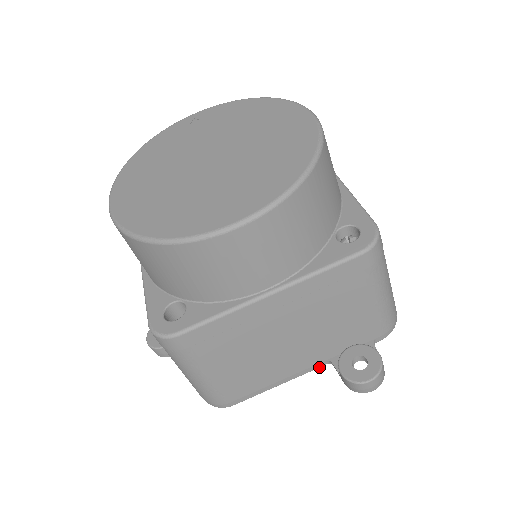
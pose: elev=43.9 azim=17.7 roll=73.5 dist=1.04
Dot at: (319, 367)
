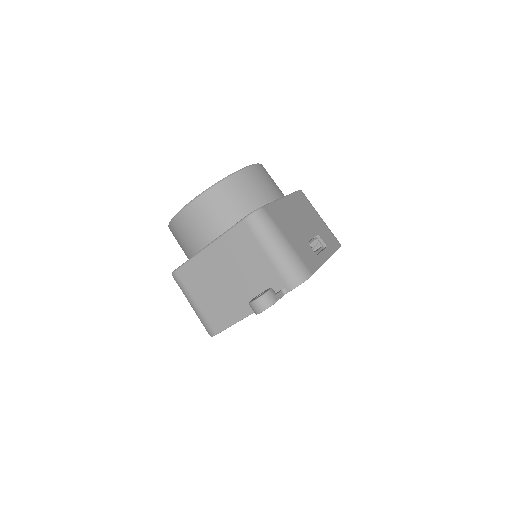
Dot at: occluded
